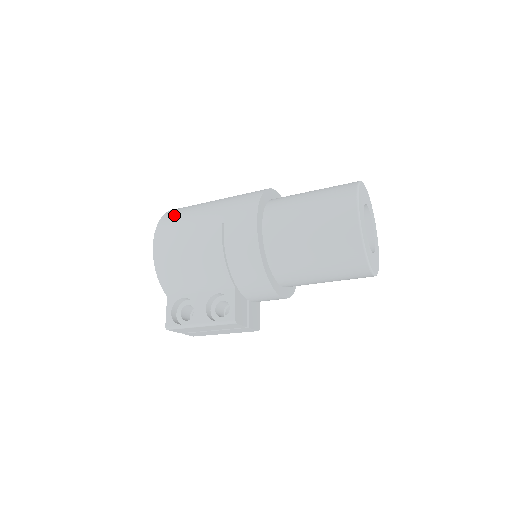
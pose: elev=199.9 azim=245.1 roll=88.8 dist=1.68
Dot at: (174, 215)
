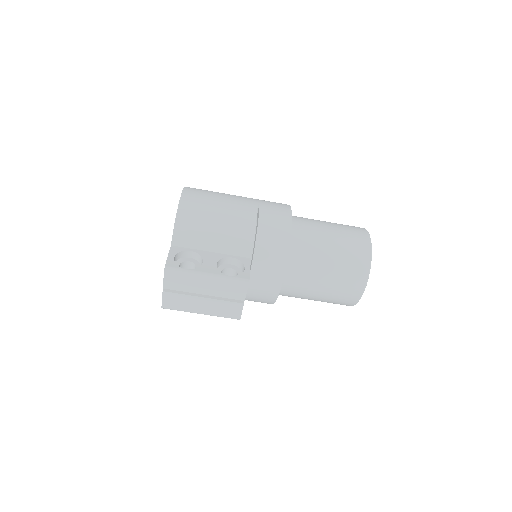
Dot at: (201, 189)
